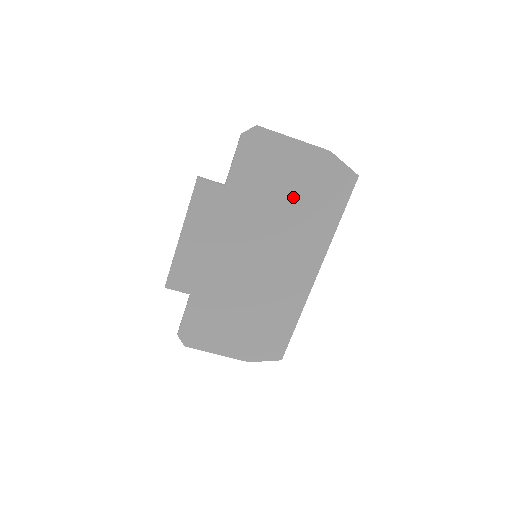
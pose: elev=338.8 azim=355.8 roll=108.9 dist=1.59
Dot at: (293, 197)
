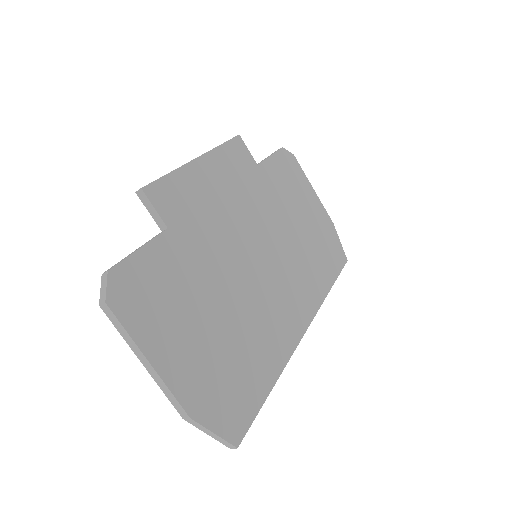
Dot at: (304, 230)
